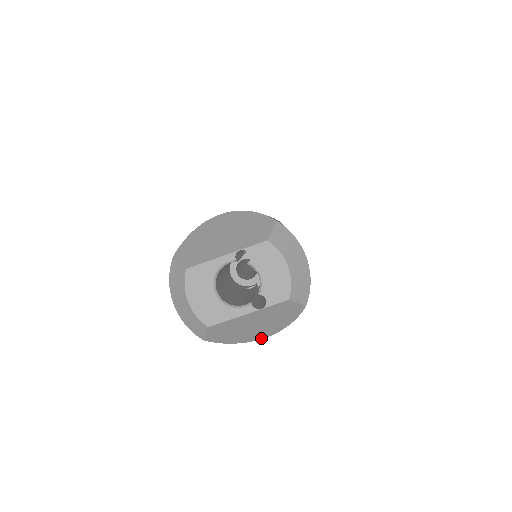
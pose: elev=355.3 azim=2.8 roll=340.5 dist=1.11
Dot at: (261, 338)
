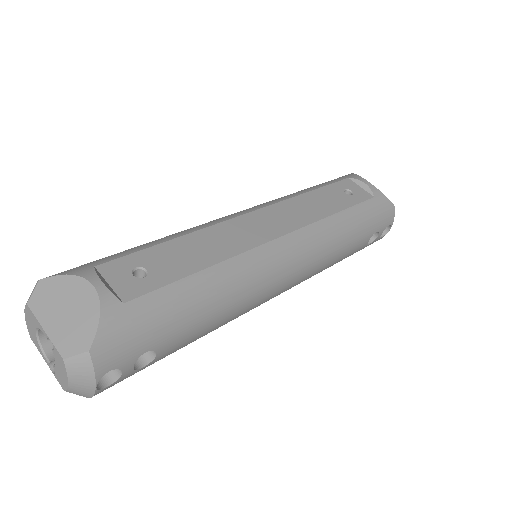
Dot at: occluded
